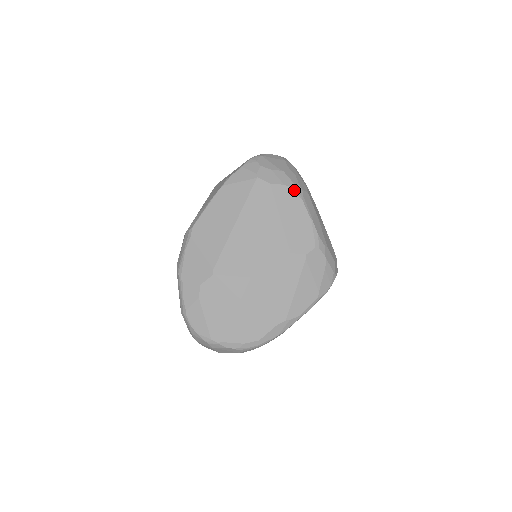
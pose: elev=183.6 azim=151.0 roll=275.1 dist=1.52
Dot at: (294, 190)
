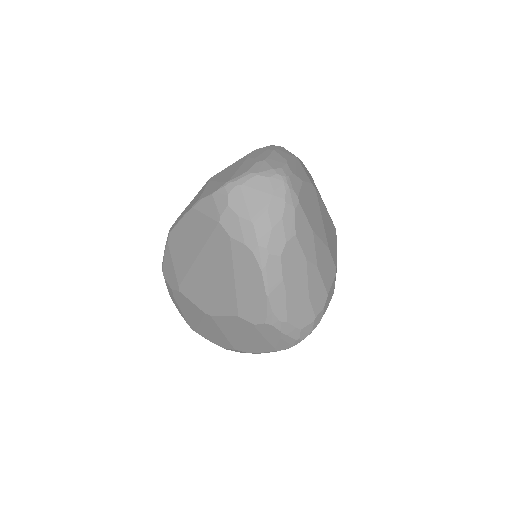
Dot at: (255, 256)
